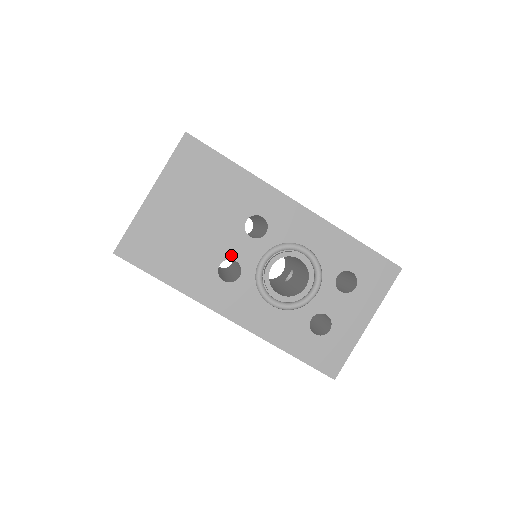
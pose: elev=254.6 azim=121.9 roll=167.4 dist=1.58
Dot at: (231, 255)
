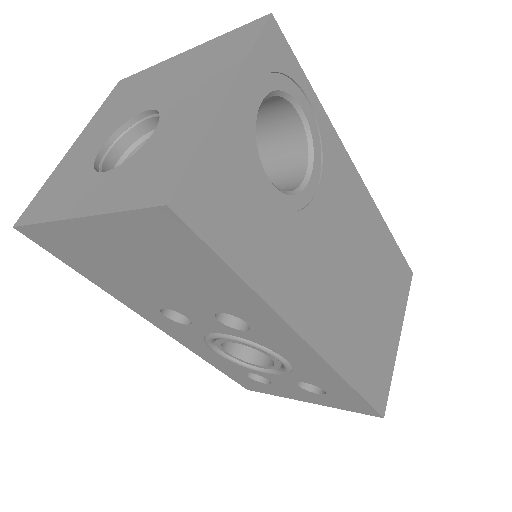
Dot at: (184, 313)
